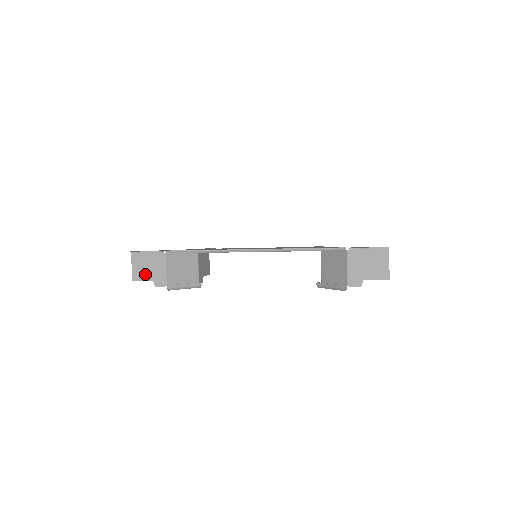
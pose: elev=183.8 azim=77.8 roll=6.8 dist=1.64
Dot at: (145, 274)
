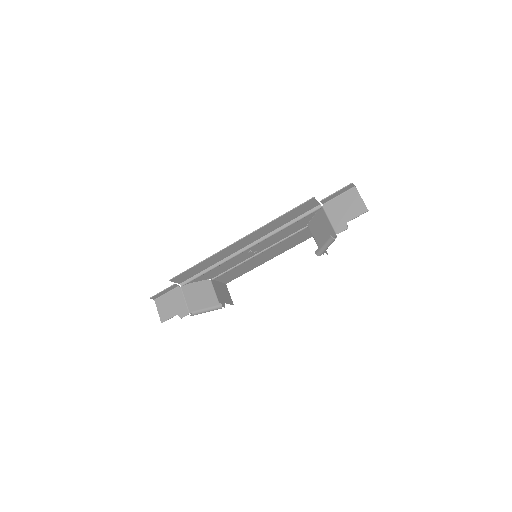
Dot at: (170, 312)
